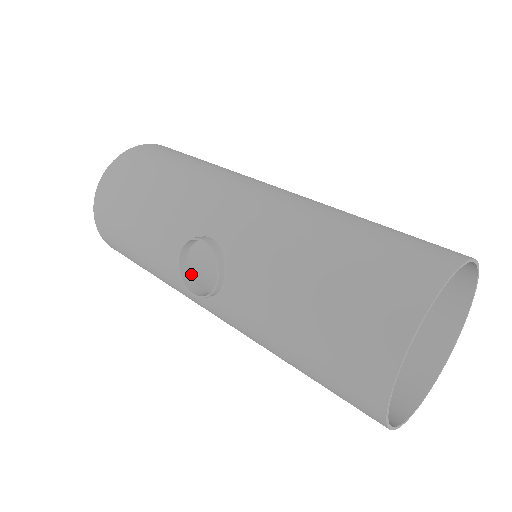
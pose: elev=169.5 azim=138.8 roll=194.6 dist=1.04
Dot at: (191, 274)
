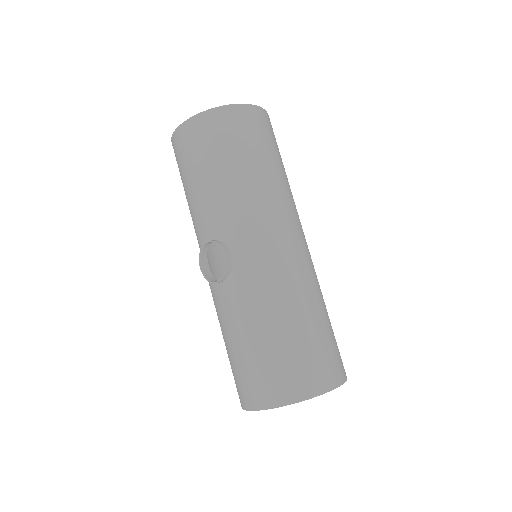
Dot at: occluded
